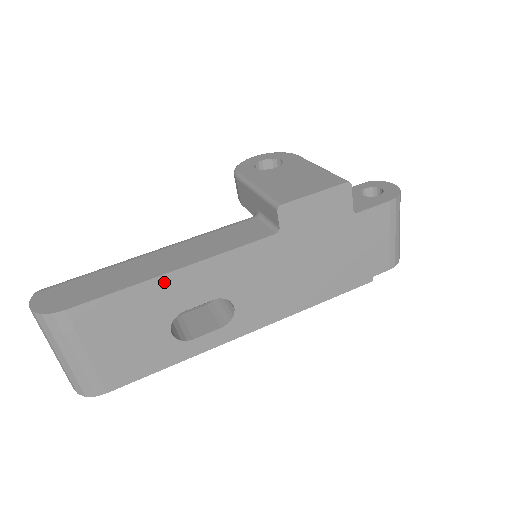
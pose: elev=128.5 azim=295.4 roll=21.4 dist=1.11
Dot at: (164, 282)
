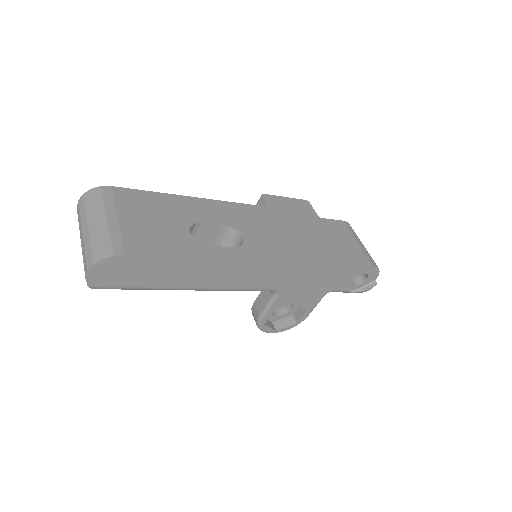
Dot at: (185, 200)
